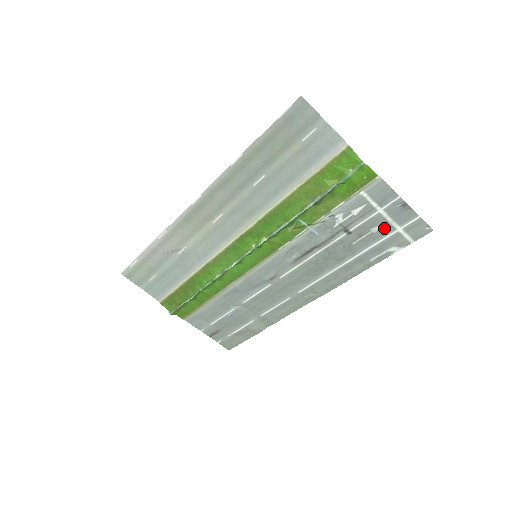
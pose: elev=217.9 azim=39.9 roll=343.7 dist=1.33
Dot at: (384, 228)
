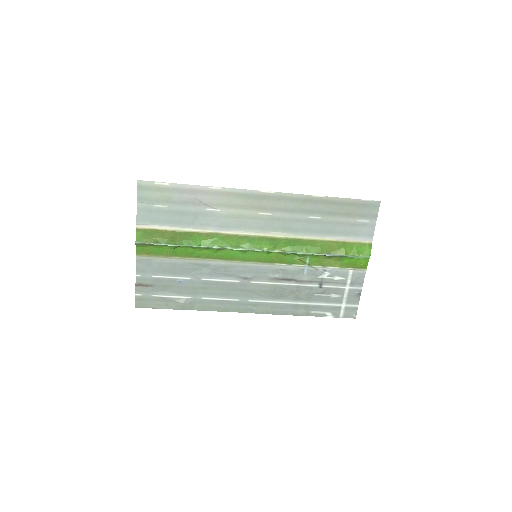
Dot at: (338, 299)
